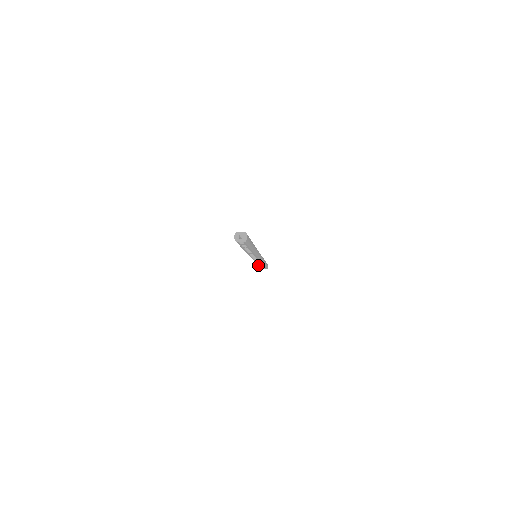
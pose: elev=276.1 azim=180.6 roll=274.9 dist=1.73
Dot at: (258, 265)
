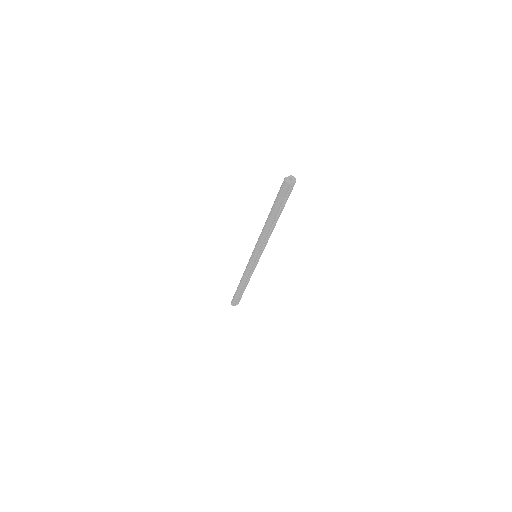
Dot at: (242, 287)
